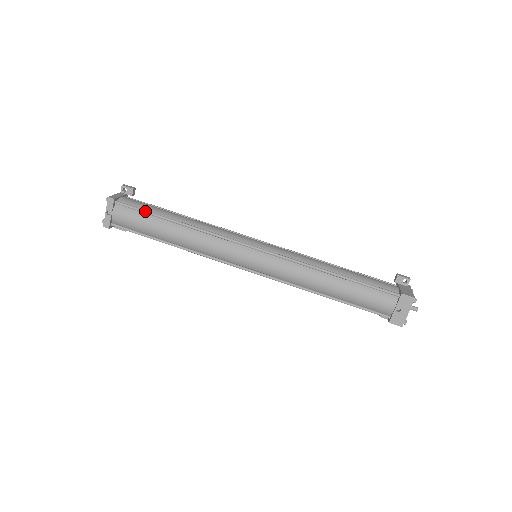
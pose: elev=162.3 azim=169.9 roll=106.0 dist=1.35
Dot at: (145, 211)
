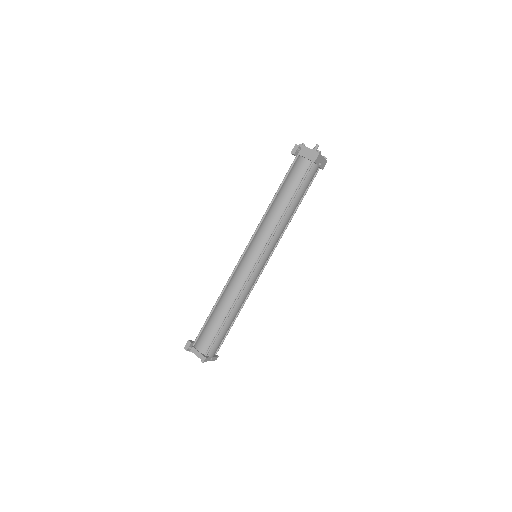
Dot at: (217, 336)
